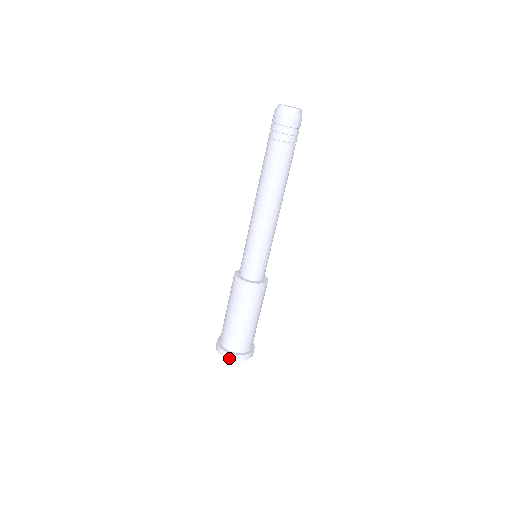
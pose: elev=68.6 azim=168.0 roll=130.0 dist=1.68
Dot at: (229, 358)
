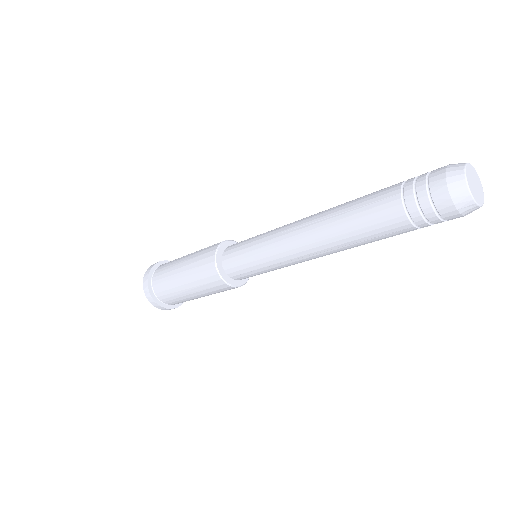
Dot at: occluded
